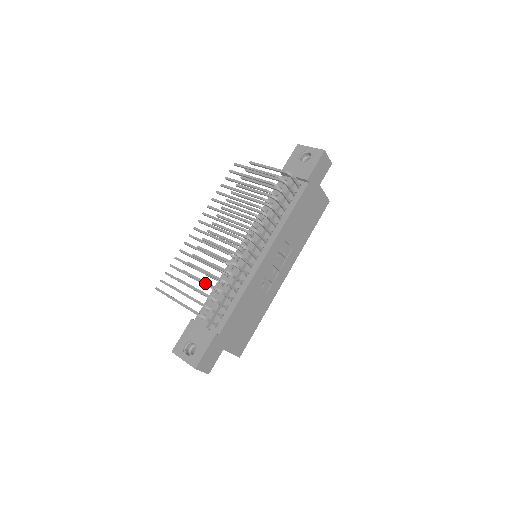
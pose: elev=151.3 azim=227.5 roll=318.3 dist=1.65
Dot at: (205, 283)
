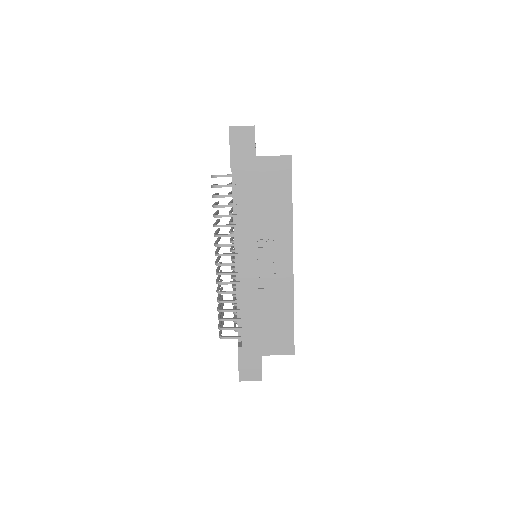
Dot at: occluded
